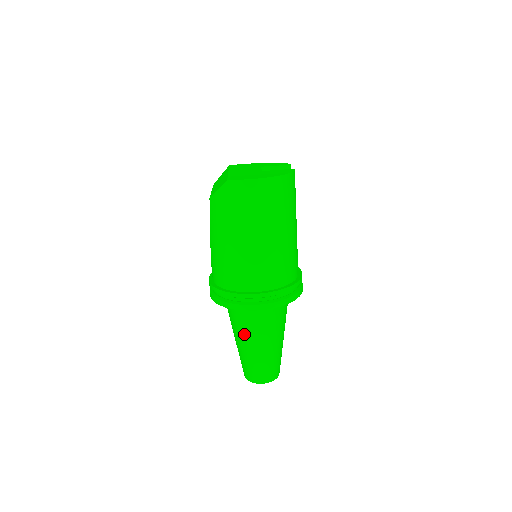
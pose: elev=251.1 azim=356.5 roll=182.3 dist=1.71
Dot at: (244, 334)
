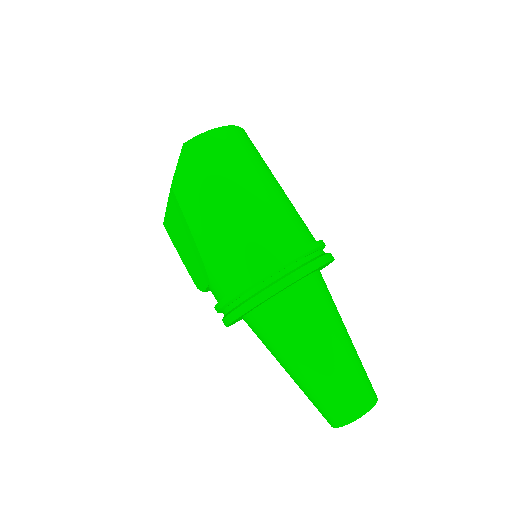
Dot at: (302, 342)
